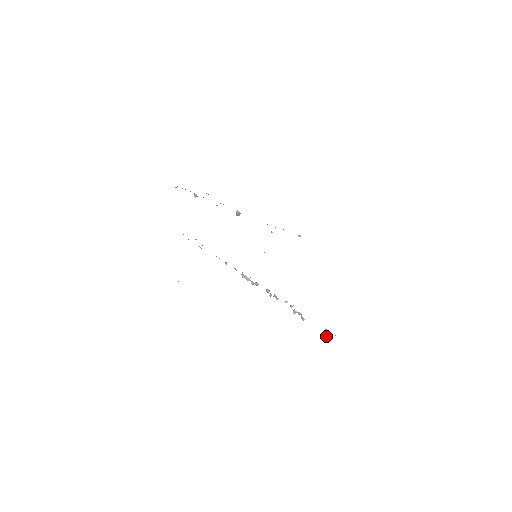
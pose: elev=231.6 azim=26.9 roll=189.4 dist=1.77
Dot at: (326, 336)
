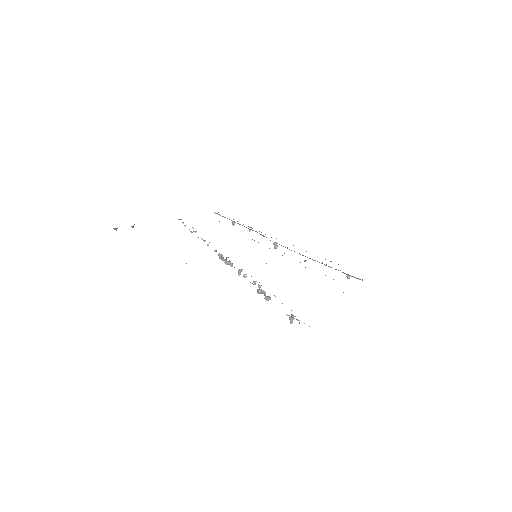
Dot at: (290, 322)
